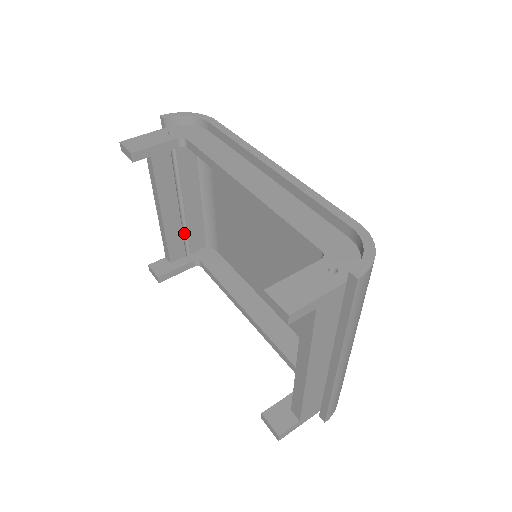
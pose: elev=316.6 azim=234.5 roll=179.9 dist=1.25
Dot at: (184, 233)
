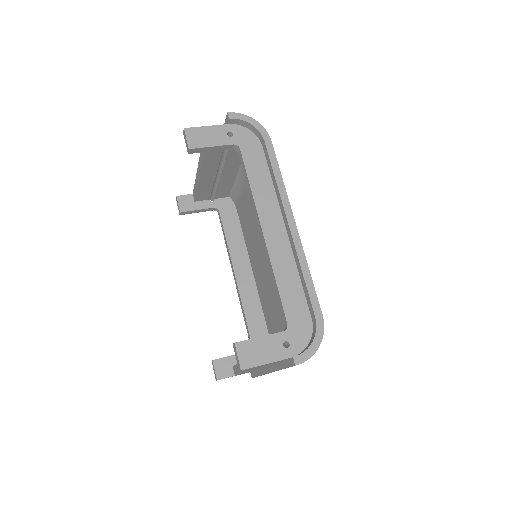
Dot at: (214, 187)
